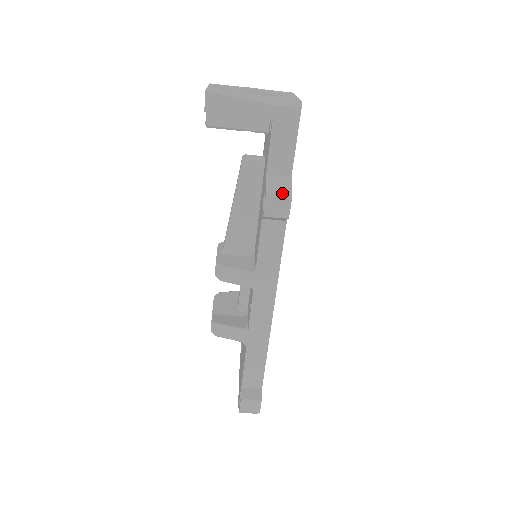
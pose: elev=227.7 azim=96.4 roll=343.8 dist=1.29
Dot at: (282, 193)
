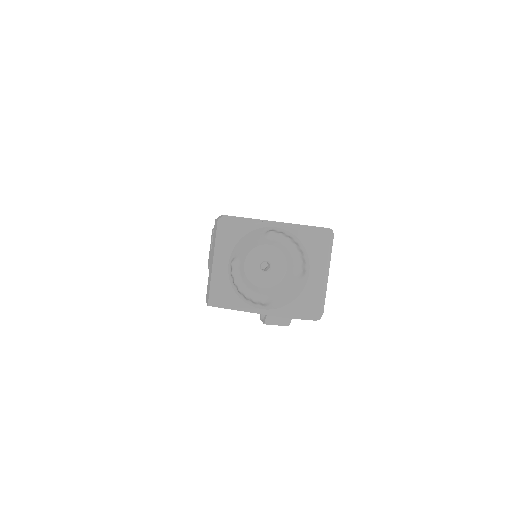
Dot at: (281, 322)
